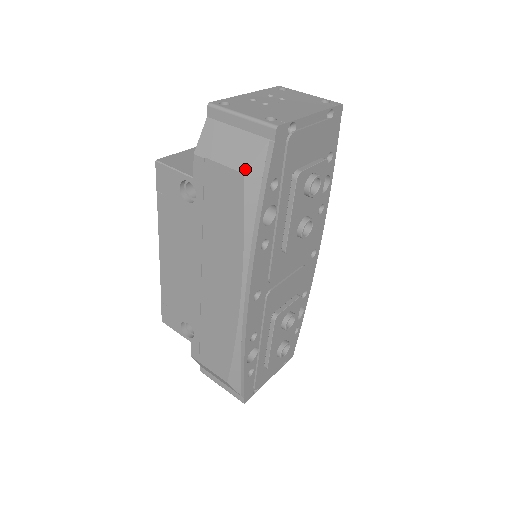
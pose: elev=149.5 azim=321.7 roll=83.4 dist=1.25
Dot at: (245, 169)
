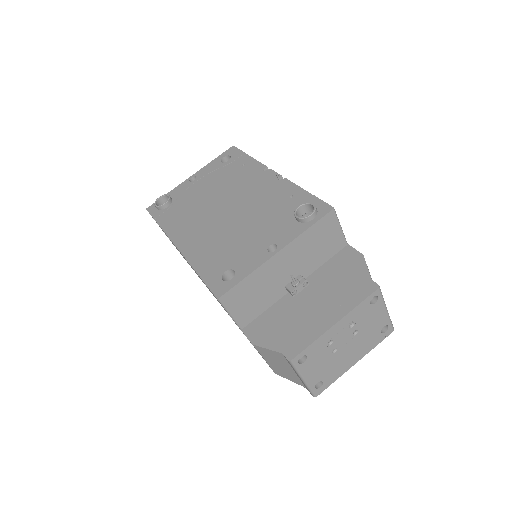
Dot at: occluded
